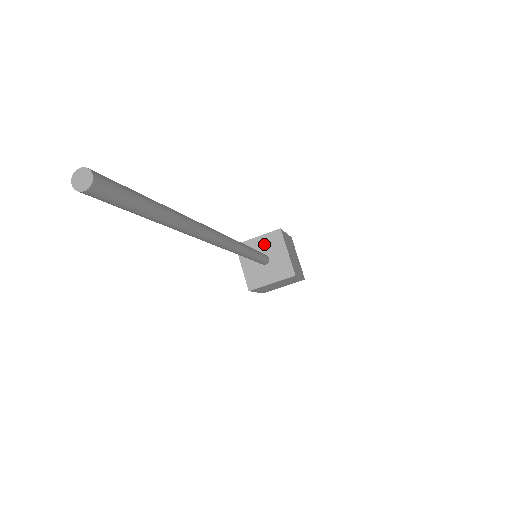
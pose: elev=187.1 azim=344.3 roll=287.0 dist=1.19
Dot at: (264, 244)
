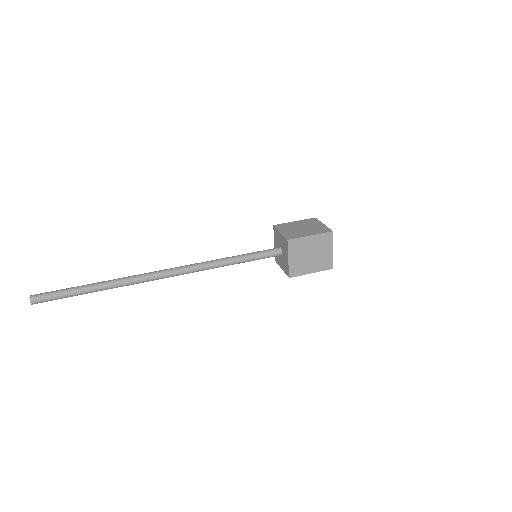
Dot at: (281, 241)
